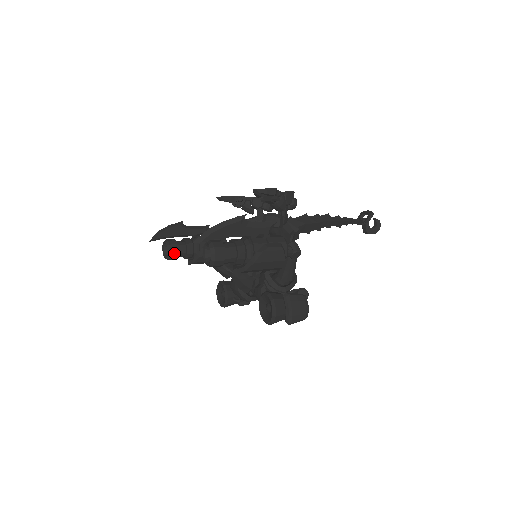
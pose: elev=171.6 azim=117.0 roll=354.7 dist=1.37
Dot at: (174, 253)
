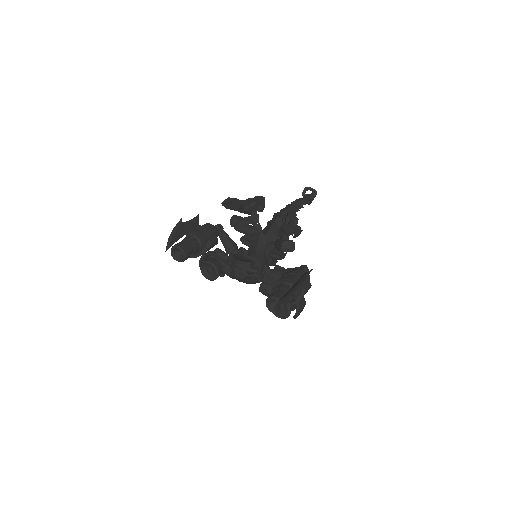
Dot at: (187, 258)
